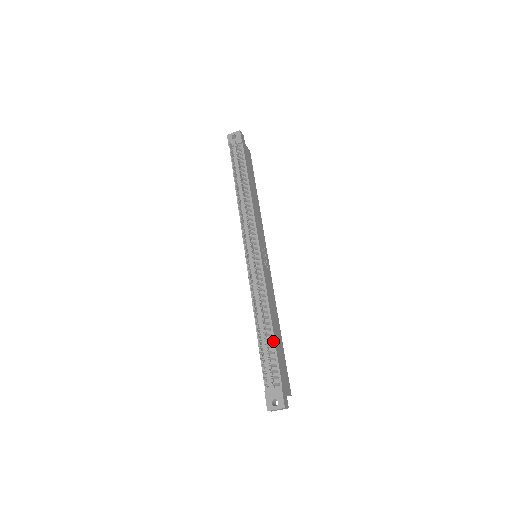
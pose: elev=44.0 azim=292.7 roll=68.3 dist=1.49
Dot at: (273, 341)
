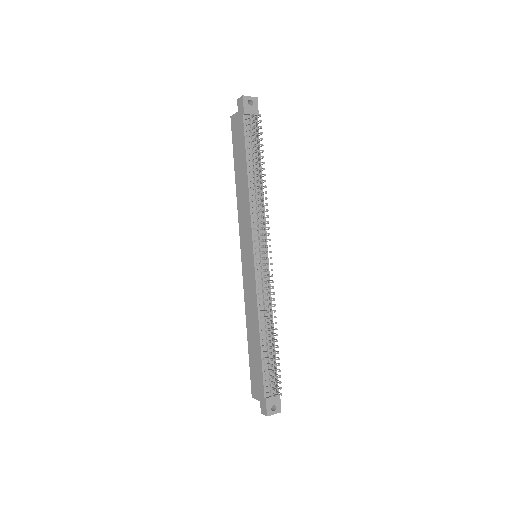
Dot at: occluded
